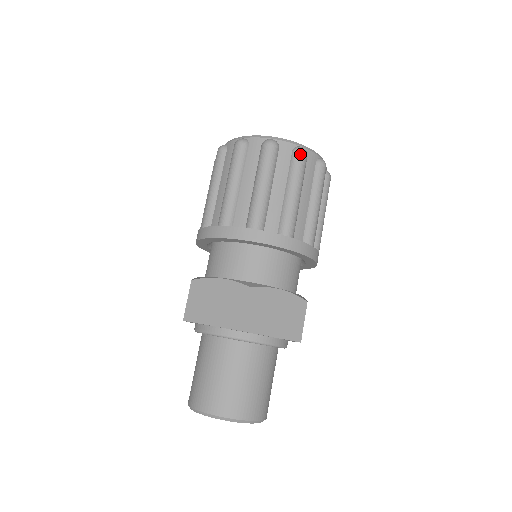
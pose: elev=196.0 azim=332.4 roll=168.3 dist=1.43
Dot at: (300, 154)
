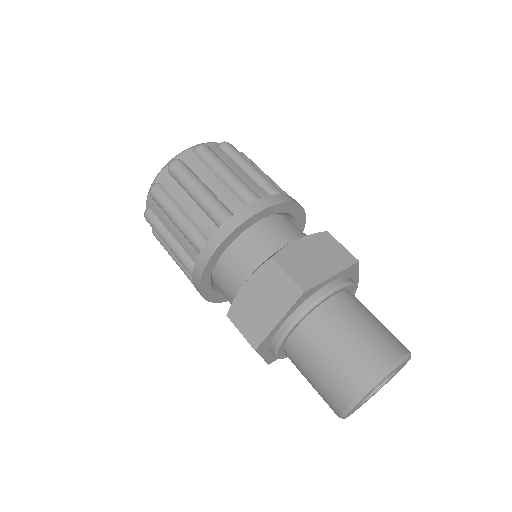
Dot at: occluded
